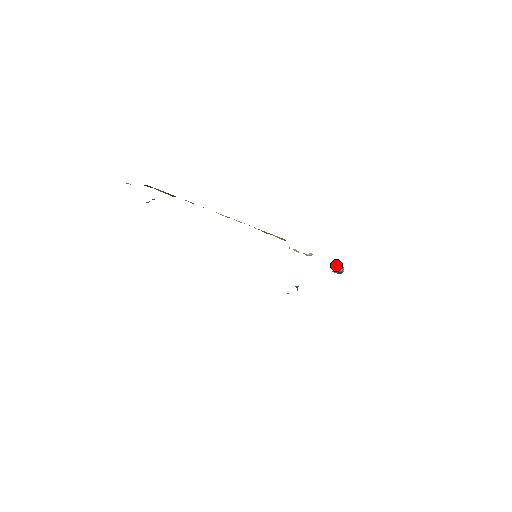
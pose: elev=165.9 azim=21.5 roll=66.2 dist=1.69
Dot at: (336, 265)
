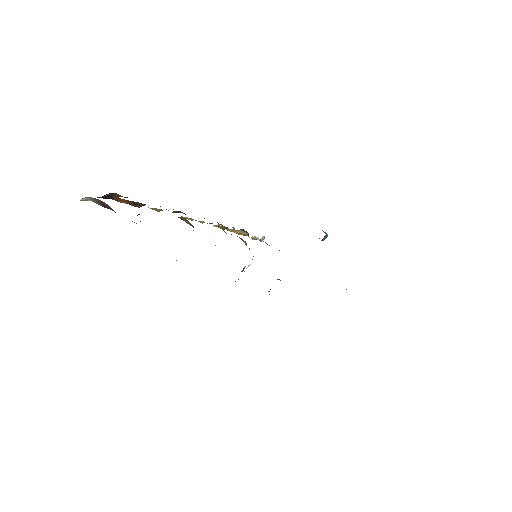
Dot at: occluded
